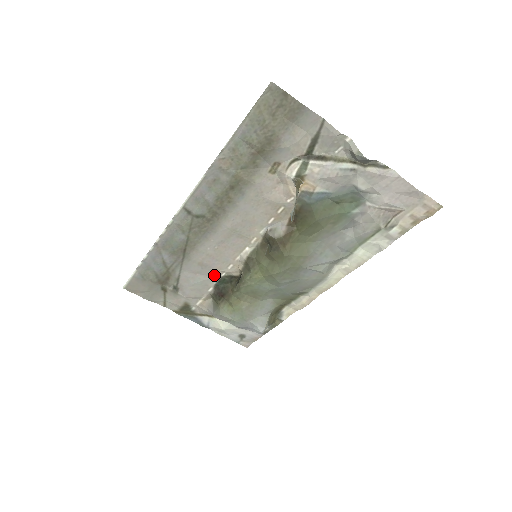
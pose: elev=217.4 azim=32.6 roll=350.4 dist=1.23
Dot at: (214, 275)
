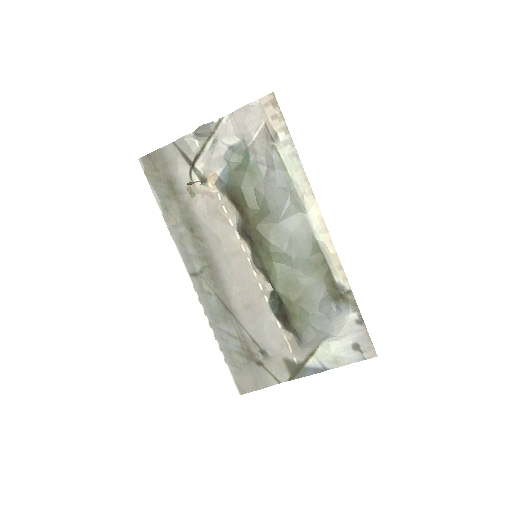
Dot at: (263, 307)
